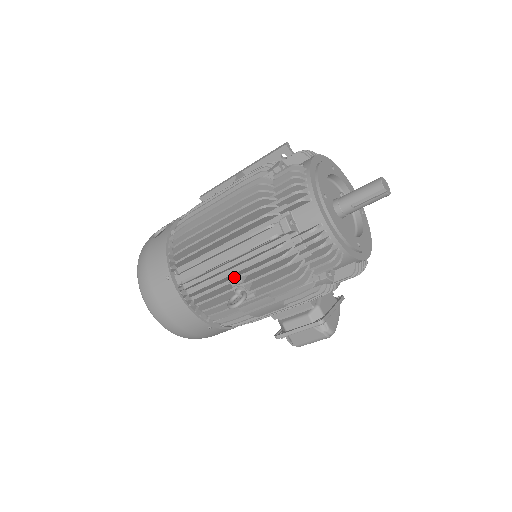
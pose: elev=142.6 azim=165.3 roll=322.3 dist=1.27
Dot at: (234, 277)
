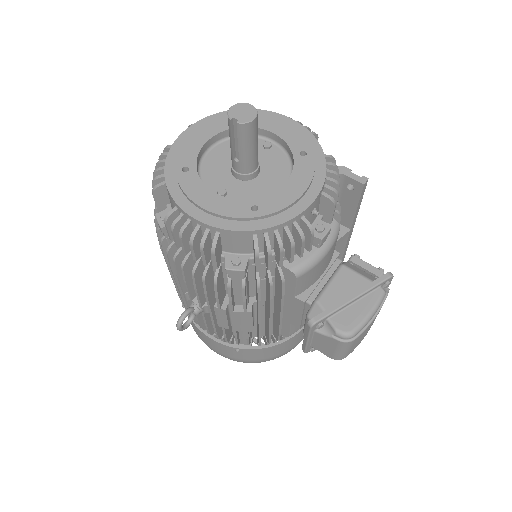
Dot at: (183, 294)
